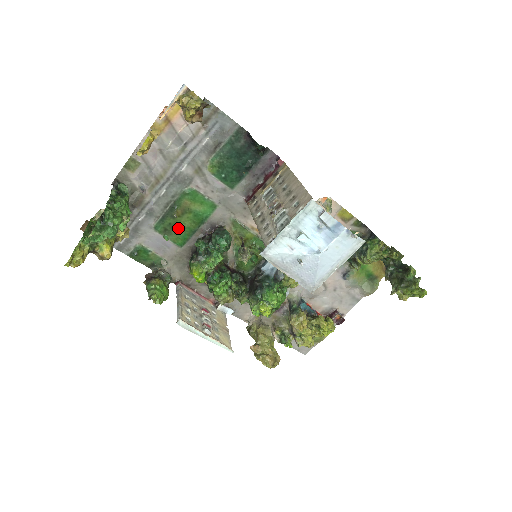
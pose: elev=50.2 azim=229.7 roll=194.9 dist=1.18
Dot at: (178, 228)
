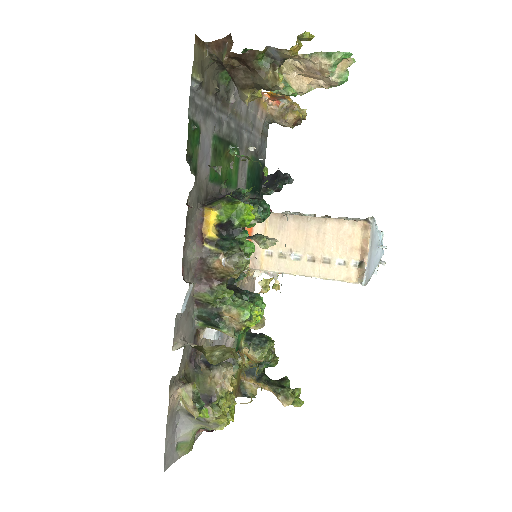
Dot at: (219, 163)
